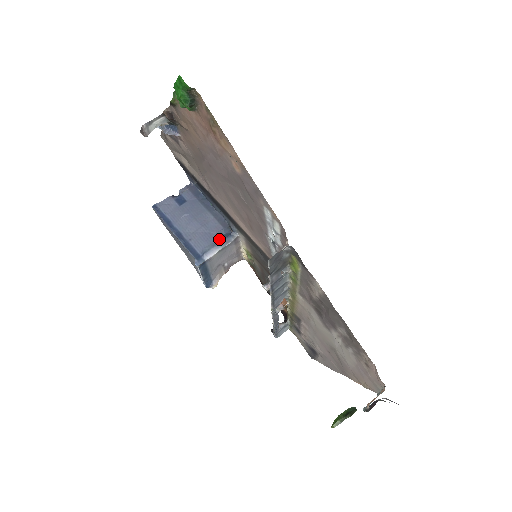
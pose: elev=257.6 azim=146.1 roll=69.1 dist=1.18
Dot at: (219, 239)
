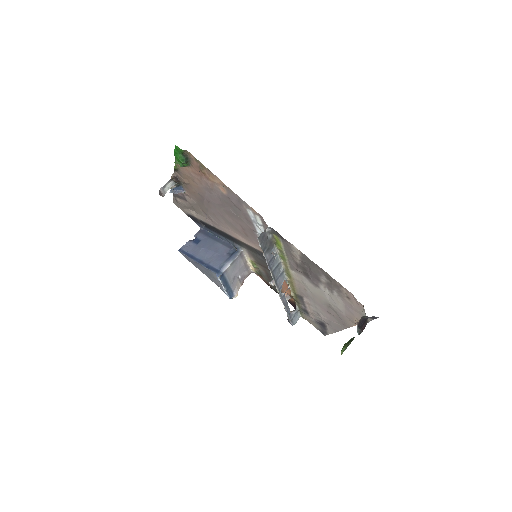
Dot at: (229, 256)
